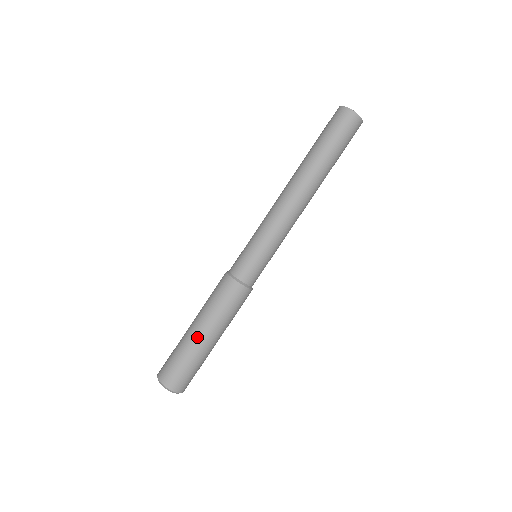
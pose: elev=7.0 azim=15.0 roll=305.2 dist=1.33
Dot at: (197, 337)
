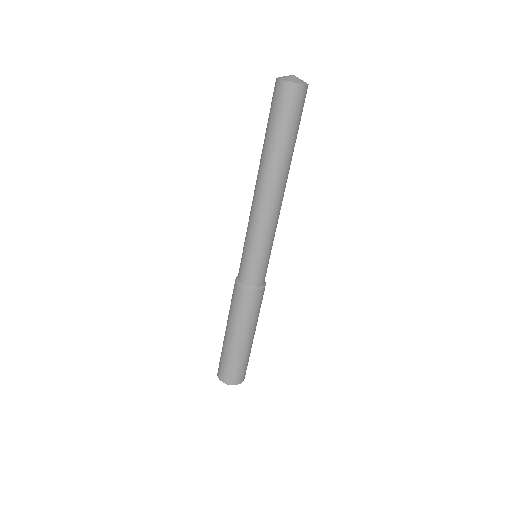
Dot at: (230, 340)
